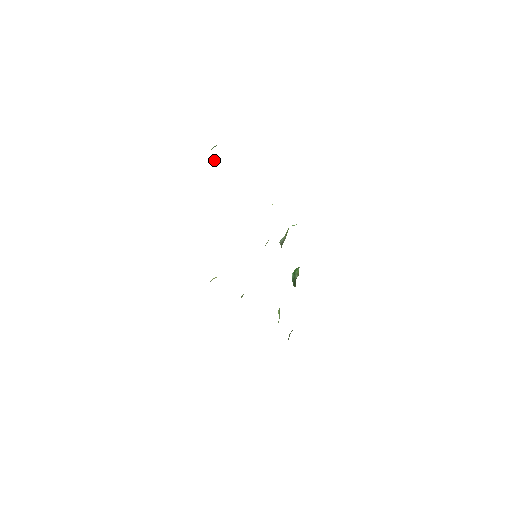
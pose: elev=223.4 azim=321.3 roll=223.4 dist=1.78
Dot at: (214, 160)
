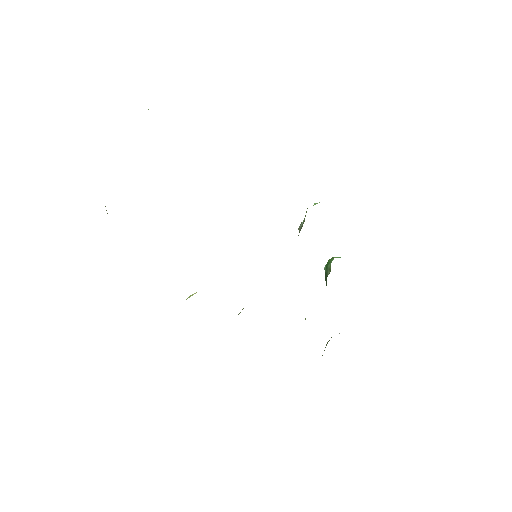
Dot at: occluded
